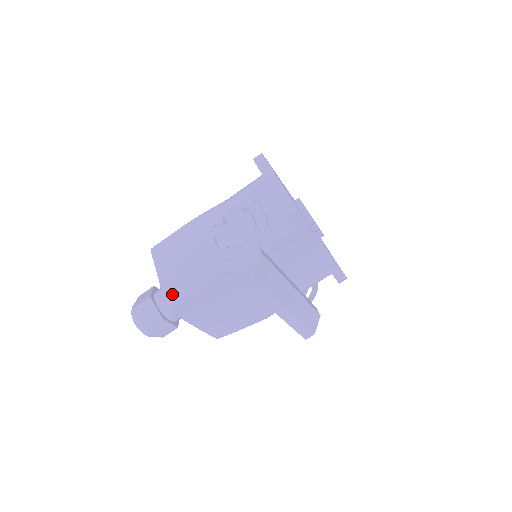
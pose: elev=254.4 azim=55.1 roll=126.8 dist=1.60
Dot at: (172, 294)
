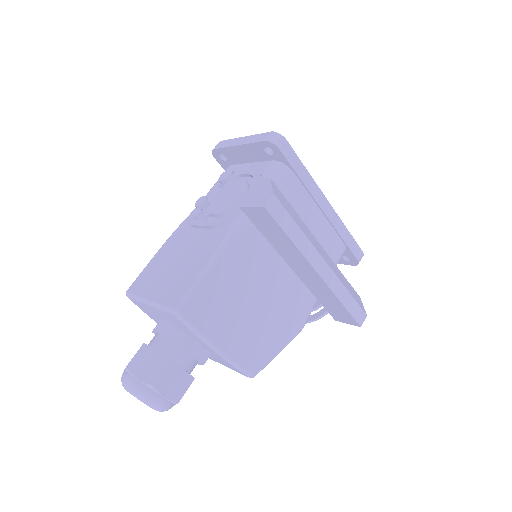
Dot at: (176, 297)
